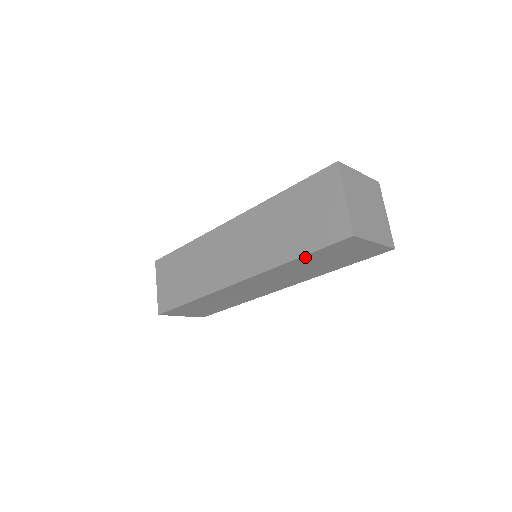
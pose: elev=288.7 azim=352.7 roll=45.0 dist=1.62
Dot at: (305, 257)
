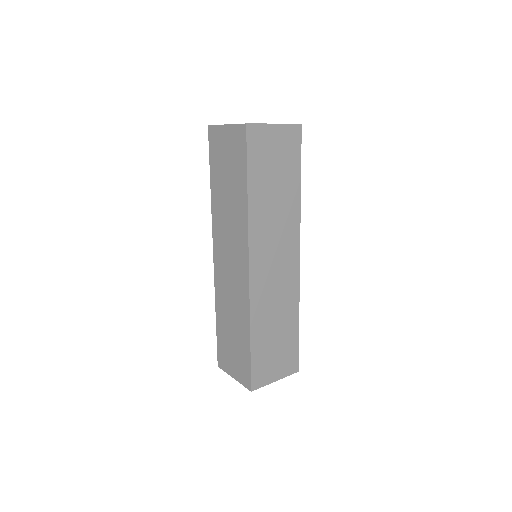
Dot at: (251, 182)
